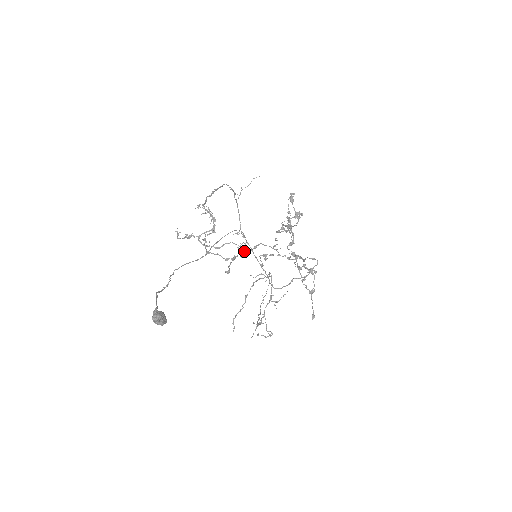
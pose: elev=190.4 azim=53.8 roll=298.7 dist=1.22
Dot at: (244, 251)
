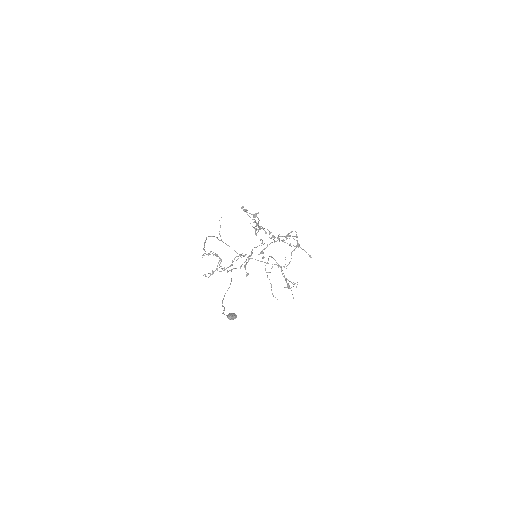
Dot at: occluded
